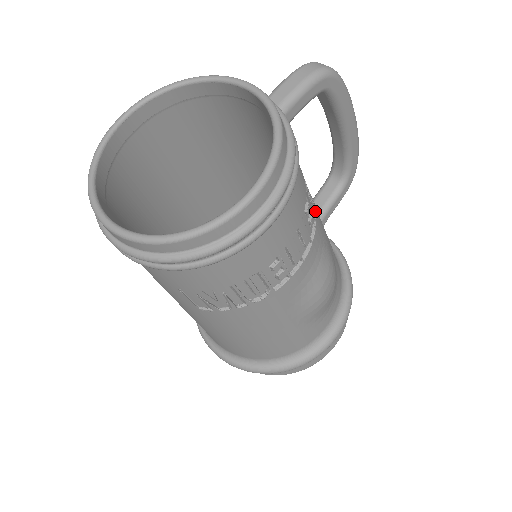
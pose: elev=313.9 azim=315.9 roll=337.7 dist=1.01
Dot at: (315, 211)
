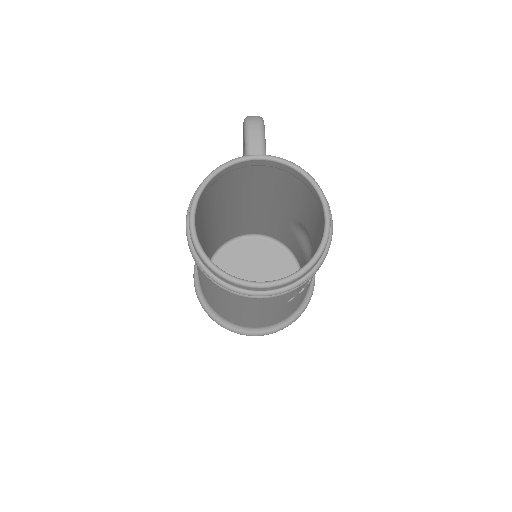
Dot at: occluded
